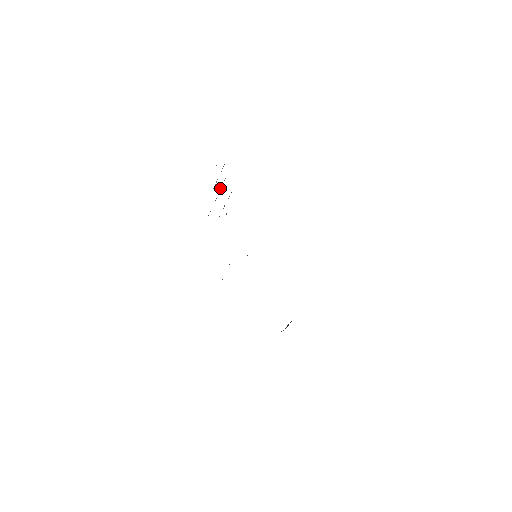
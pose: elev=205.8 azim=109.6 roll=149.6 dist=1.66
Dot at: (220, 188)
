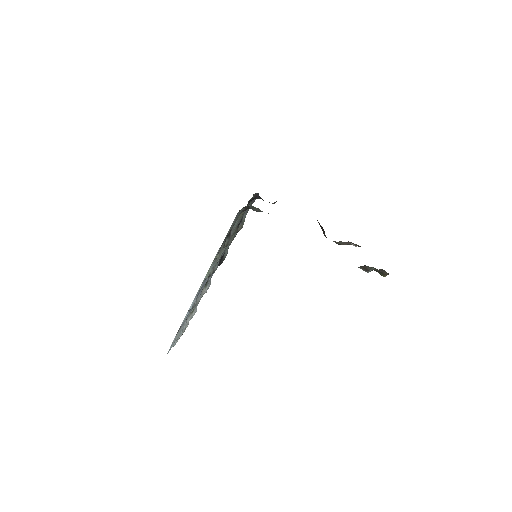
Dot at: (188, 320)
